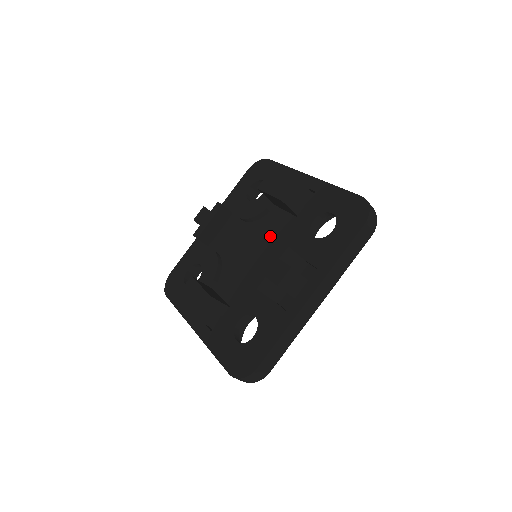
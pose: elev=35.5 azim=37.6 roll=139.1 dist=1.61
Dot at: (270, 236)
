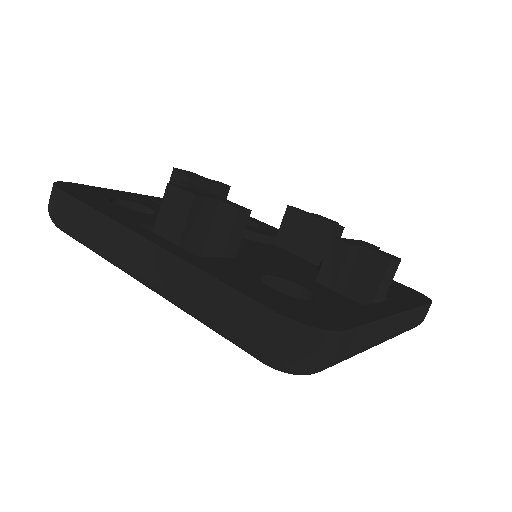
Dot at: (277, 255)
